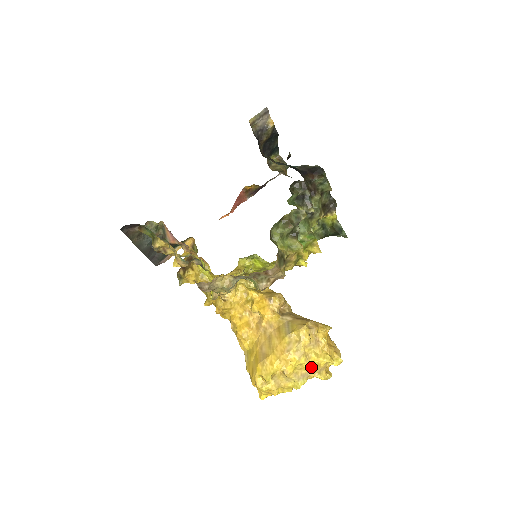
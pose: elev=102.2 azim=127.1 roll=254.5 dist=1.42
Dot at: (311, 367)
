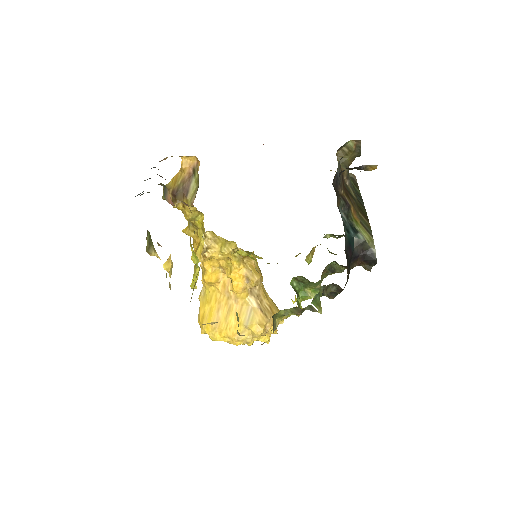
Dot at: (250, 345)
